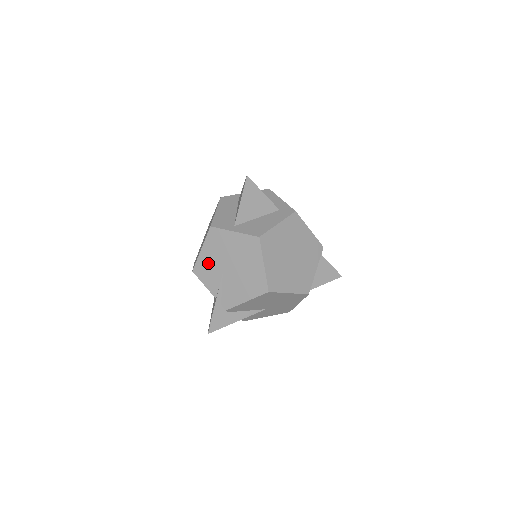
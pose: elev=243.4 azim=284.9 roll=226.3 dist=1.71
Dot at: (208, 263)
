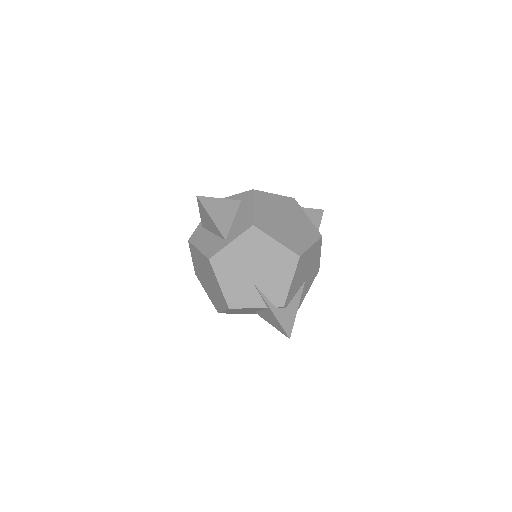
Dot at: (235, 288)
